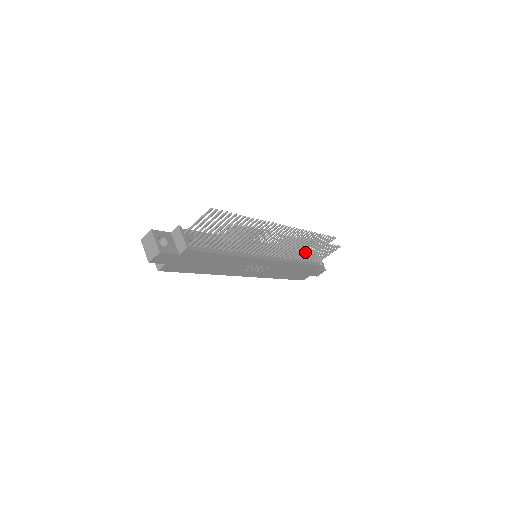
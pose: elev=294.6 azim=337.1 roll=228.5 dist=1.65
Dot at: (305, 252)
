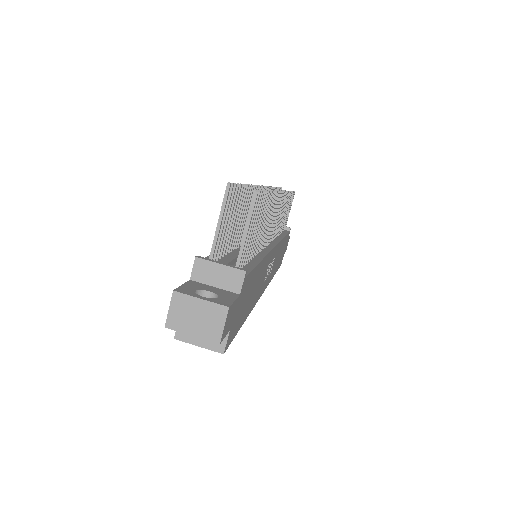
Dot at: occluded
